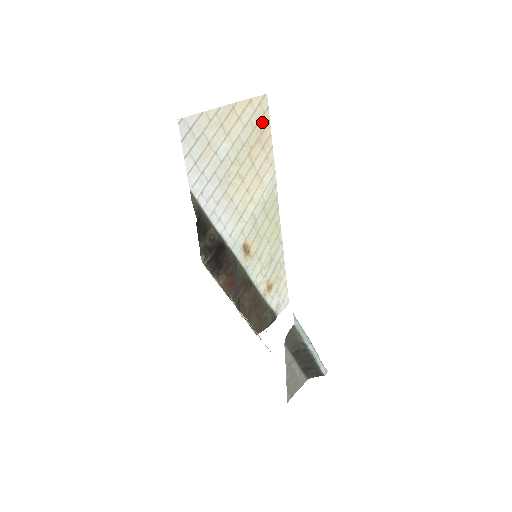
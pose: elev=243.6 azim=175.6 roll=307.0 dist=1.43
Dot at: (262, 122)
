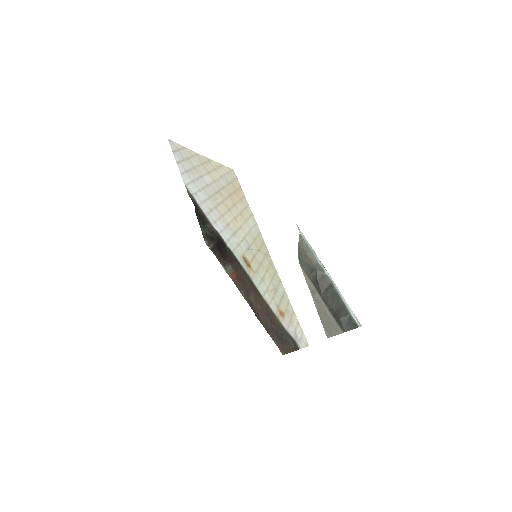
Dot at: (235, 184)
